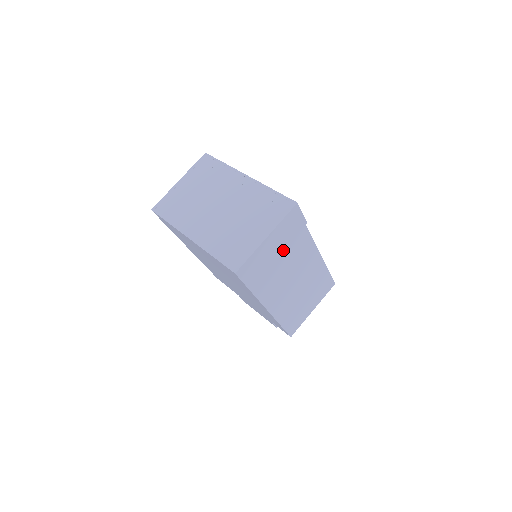
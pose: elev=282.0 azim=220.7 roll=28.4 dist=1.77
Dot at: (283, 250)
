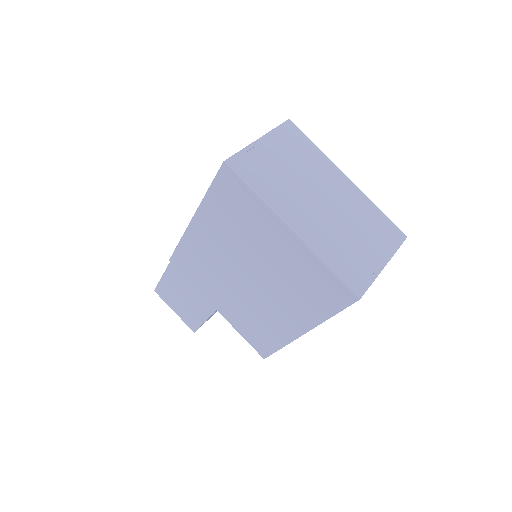
Dot at: occluded
